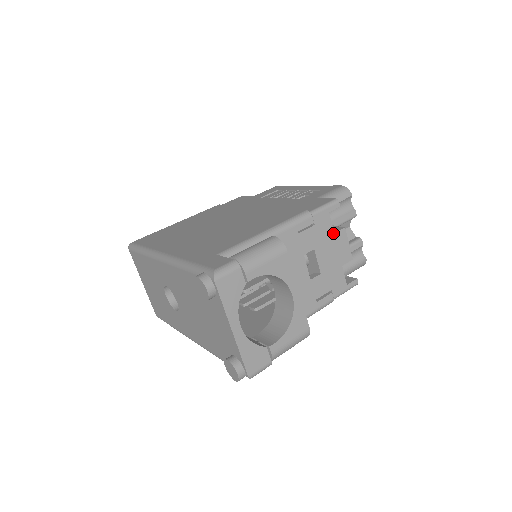
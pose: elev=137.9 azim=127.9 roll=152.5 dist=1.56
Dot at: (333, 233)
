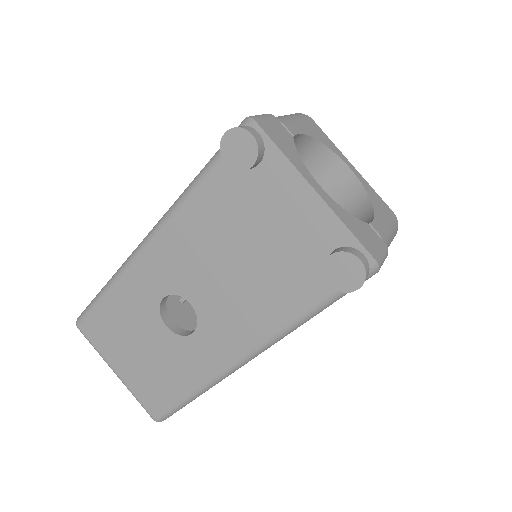
Dot at: occluded
